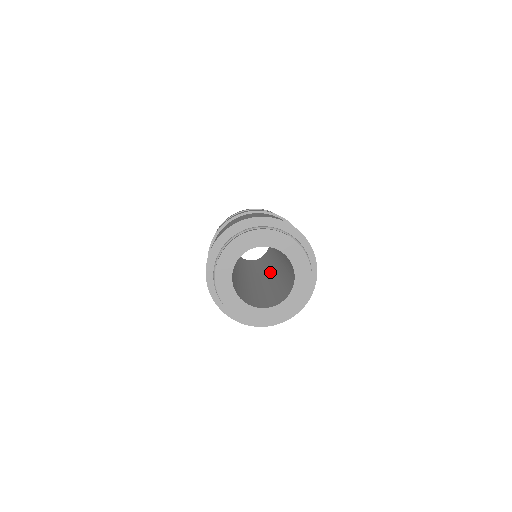
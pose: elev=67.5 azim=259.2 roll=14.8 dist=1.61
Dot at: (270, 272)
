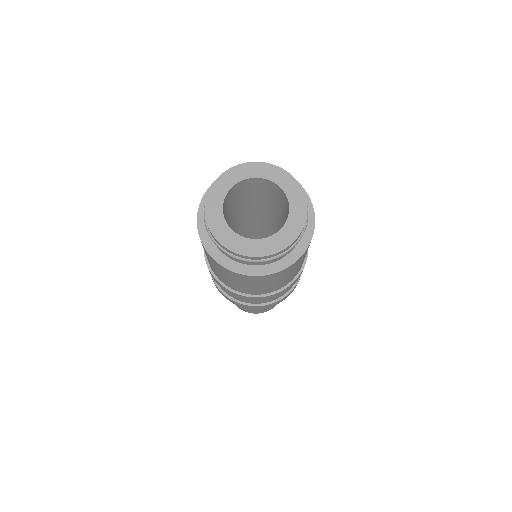
Dot at: occluded
